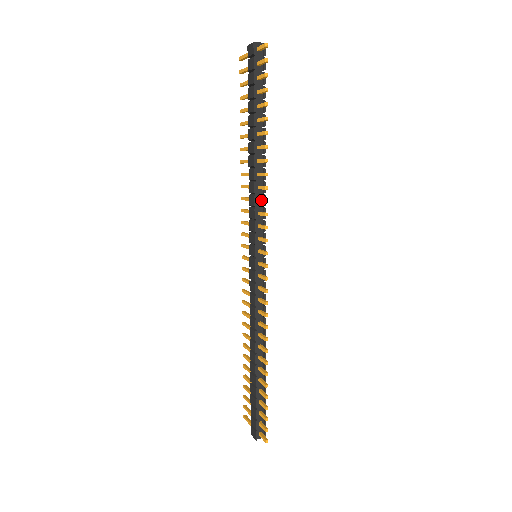
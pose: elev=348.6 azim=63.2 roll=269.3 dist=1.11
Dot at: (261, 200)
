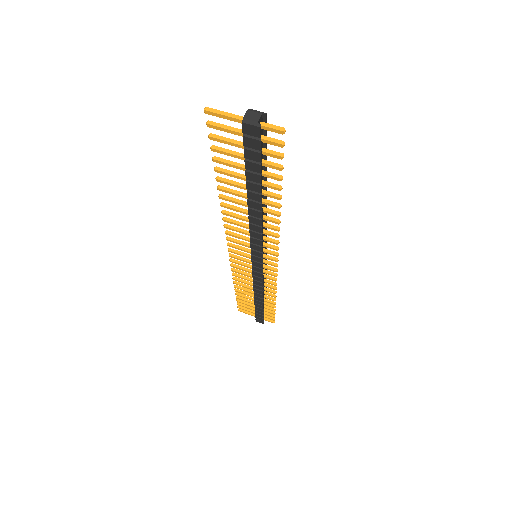
Dot at: (269, 235)
